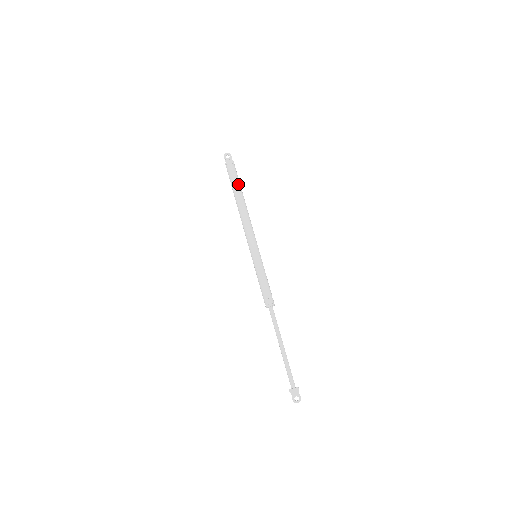
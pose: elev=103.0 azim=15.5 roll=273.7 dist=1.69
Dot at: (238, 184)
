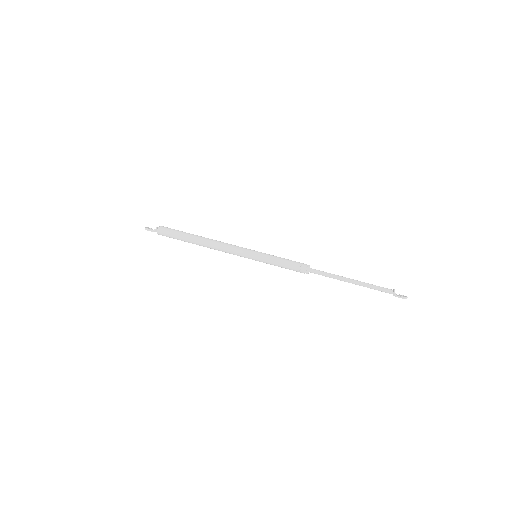
Dot at: (183, 232)
